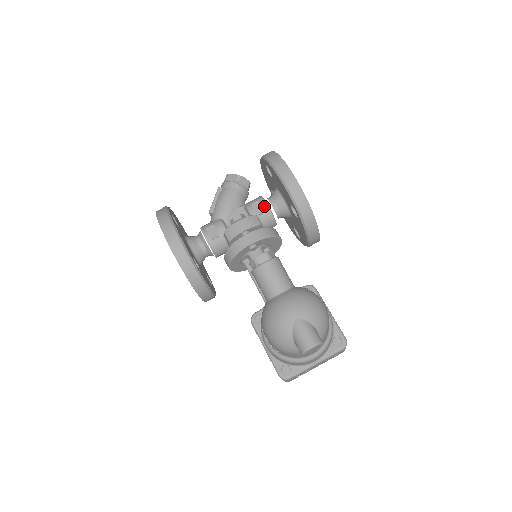
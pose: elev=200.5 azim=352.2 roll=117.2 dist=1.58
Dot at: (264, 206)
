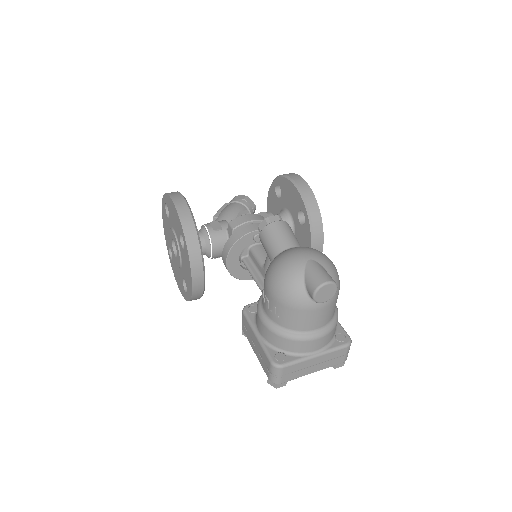
Dot at: occluded
